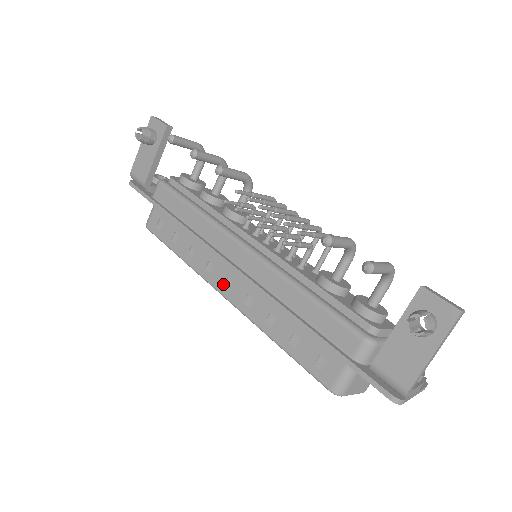
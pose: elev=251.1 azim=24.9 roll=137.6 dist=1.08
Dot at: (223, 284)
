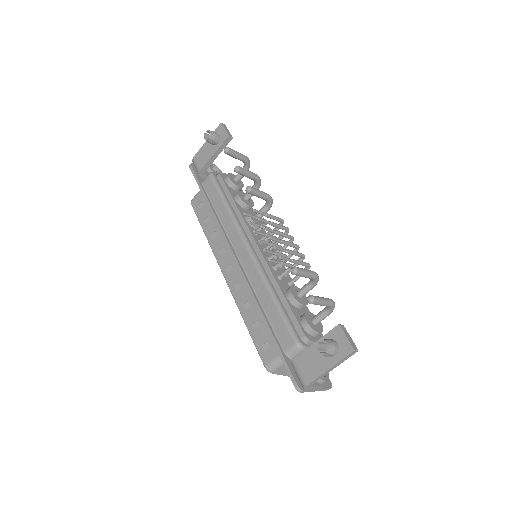
Dot at: (226, 267)
